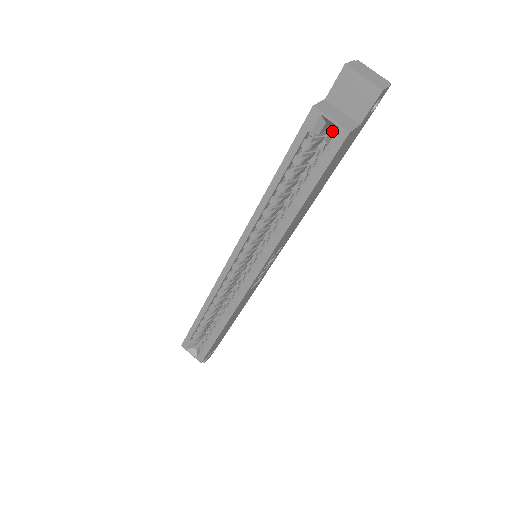
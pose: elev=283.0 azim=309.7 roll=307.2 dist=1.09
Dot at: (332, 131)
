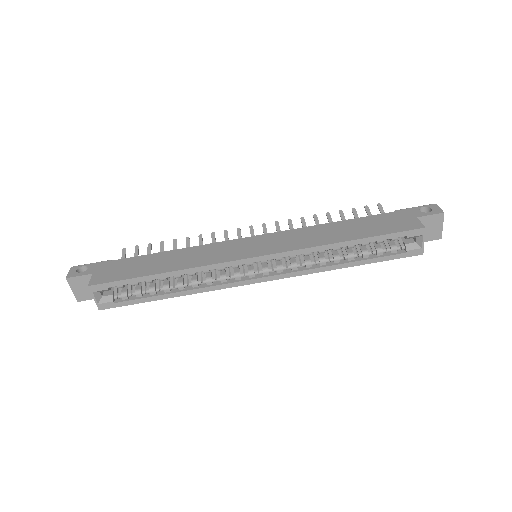
Dot at: (415, 245)
